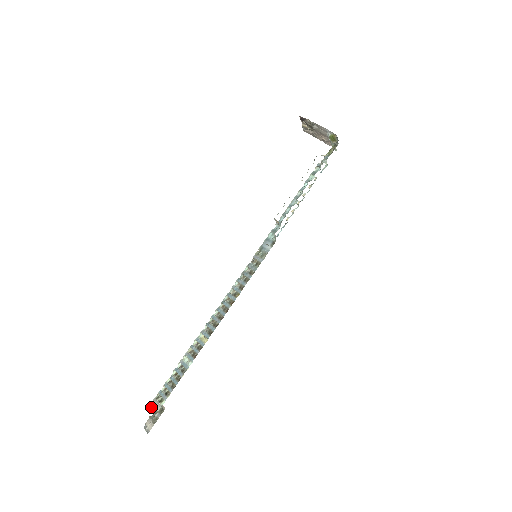
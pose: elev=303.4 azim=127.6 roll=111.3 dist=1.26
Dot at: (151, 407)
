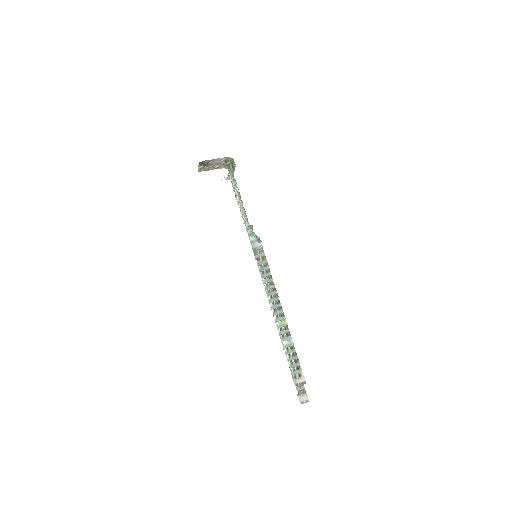
Dot at: (298, 385)
